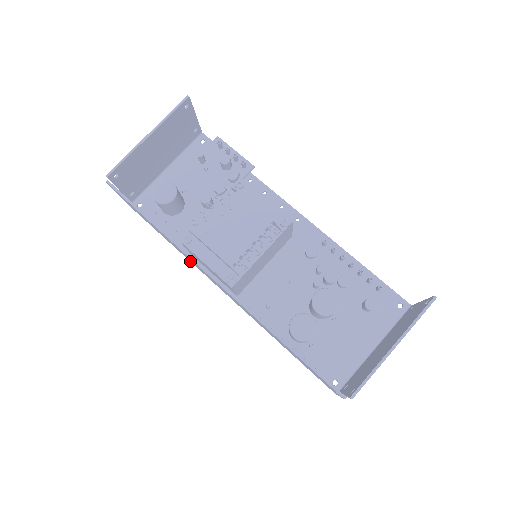
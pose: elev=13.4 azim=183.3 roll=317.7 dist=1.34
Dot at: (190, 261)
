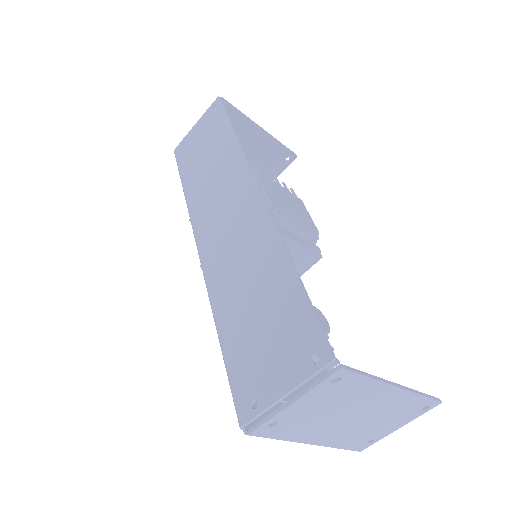
Dot at: (193, 203)
